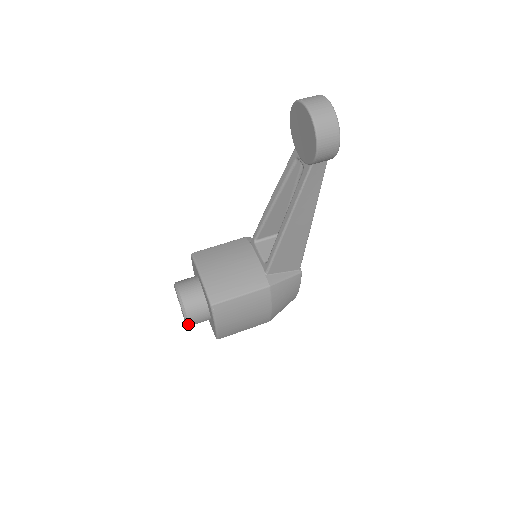
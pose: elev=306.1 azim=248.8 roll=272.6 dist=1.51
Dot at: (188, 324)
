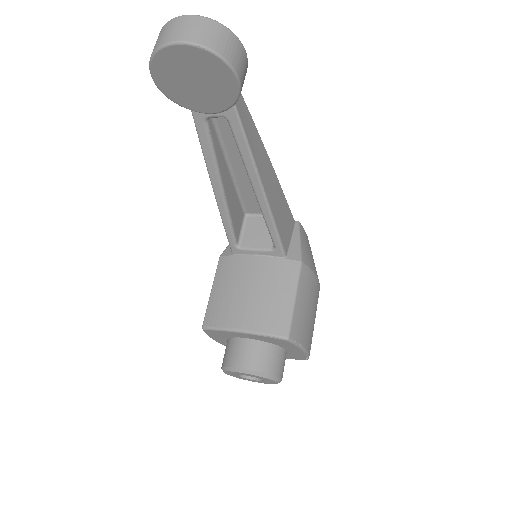
Dot at: (280, 381)
